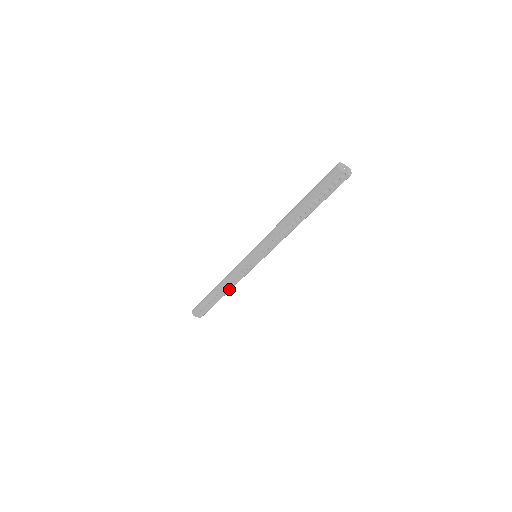
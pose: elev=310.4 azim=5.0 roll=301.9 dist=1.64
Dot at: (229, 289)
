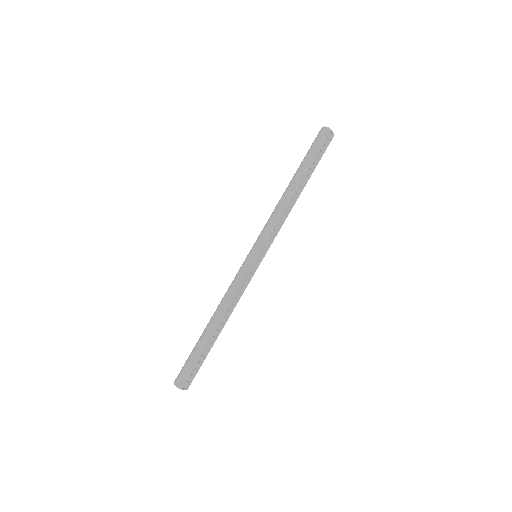
Dot at: (228, 317)
